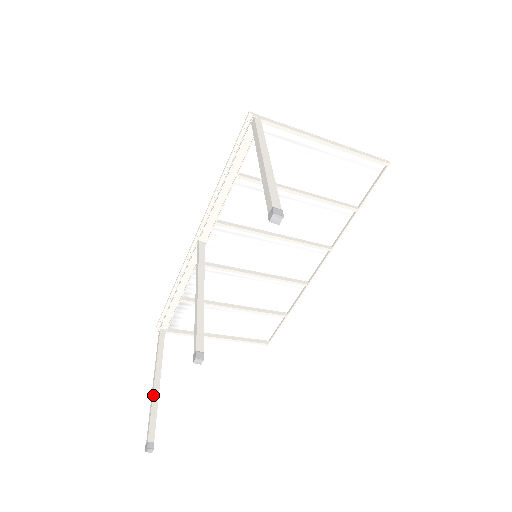
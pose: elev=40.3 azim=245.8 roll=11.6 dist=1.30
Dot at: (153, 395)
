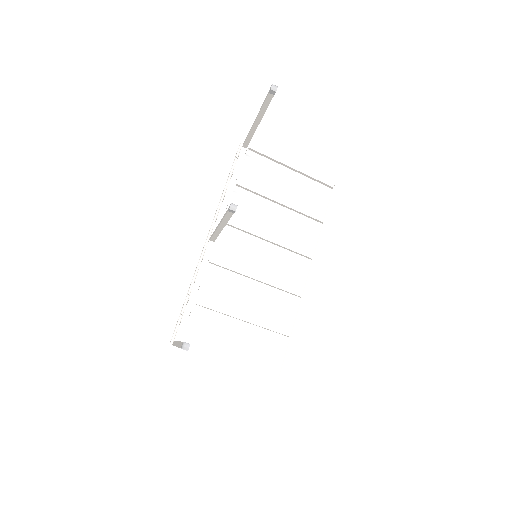
Dot at: occluded
